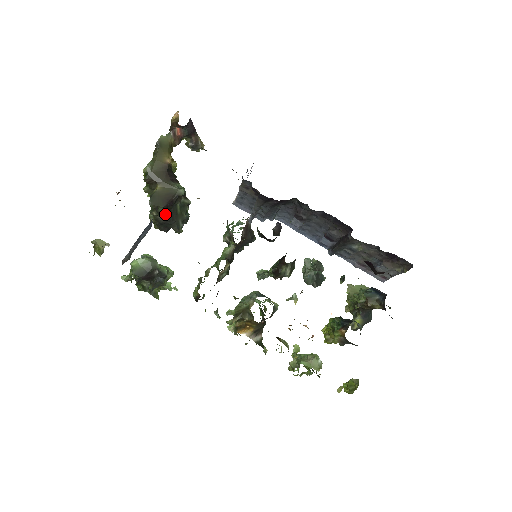
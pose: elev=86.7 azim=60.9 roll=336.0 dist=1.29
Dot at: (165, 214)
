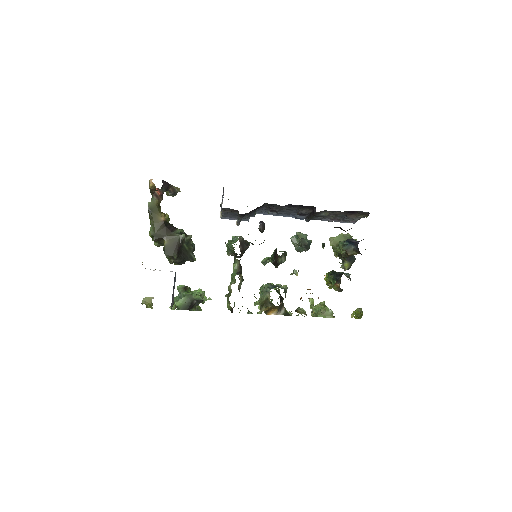
Dot at: (179, 257)
